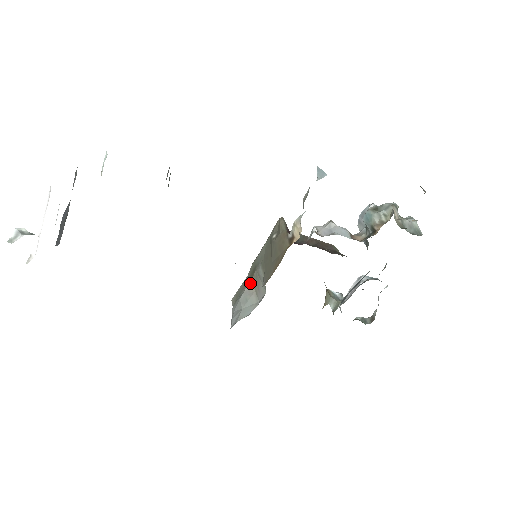
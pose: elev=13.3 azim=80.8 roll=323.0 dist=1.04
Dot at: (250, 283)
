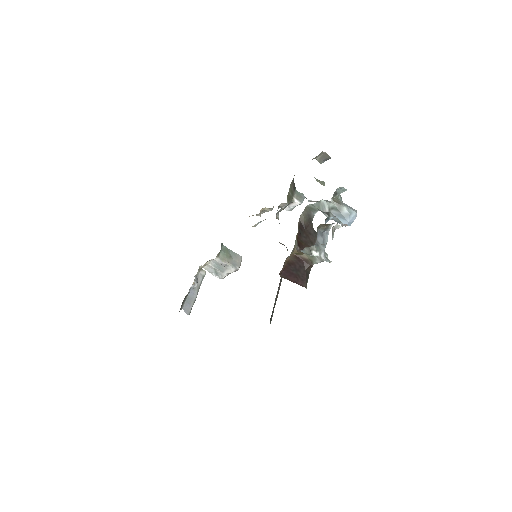
Dot at: occluded
